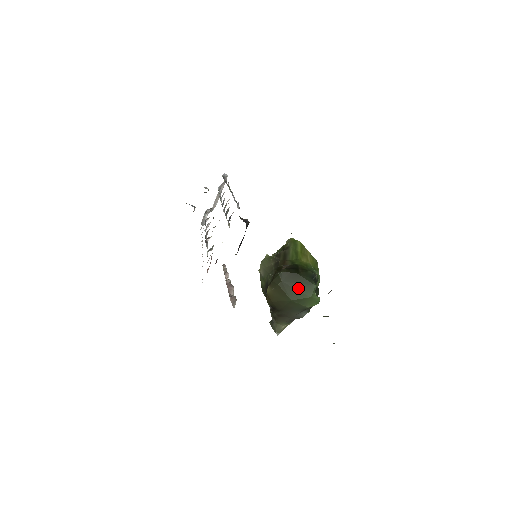
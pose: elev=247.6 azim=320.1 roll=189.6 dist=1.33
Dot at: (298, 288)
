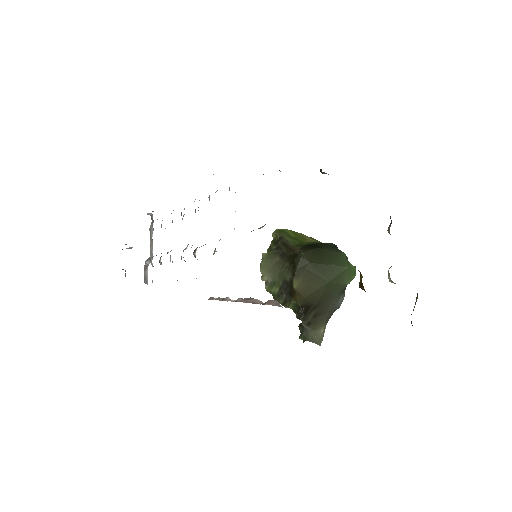
Dot at: (330, 263)
